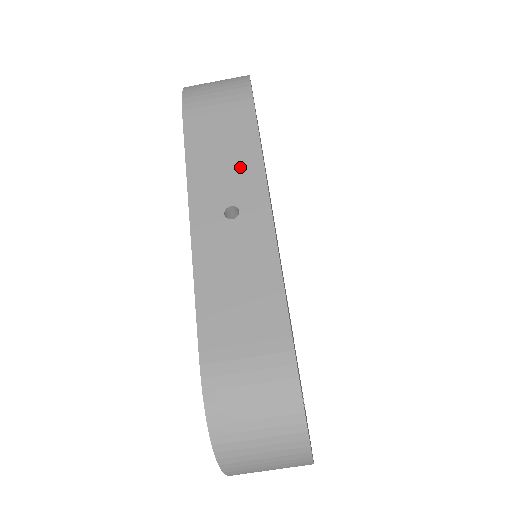
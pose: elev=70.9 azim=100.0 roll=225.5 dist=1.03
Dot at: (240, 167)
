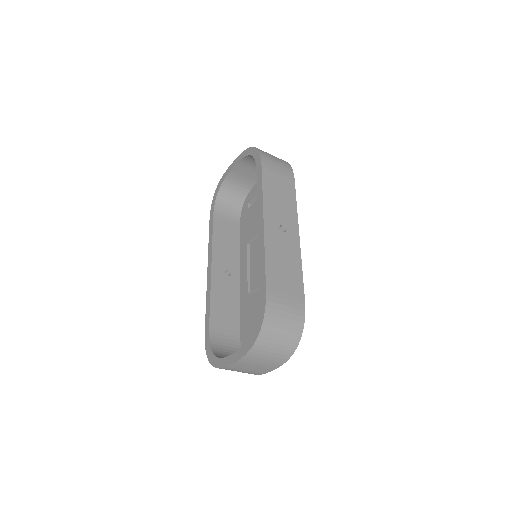
Dot at: (287, 209)
